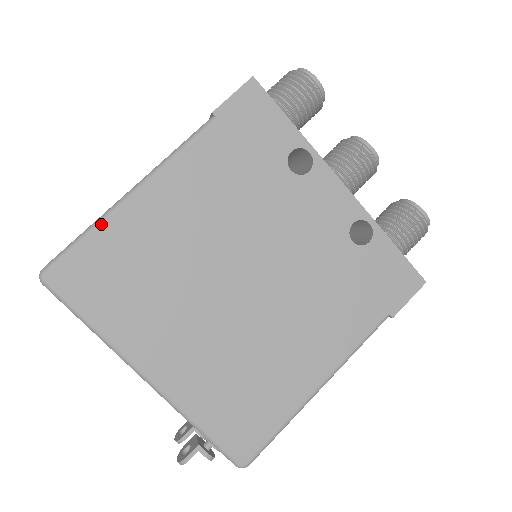
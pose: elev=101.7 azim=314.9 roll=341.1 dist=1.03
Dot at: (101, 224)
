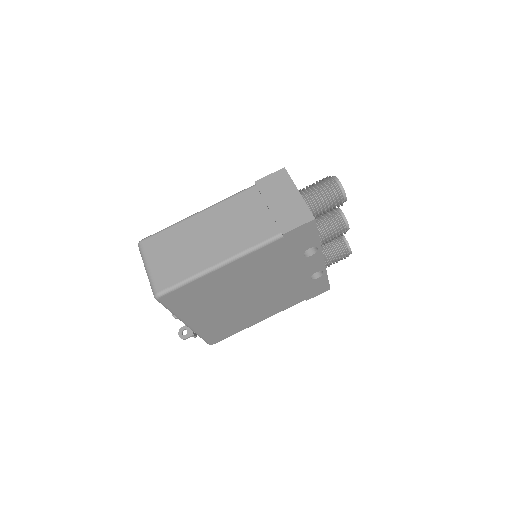
Dot at: (198, 279)
